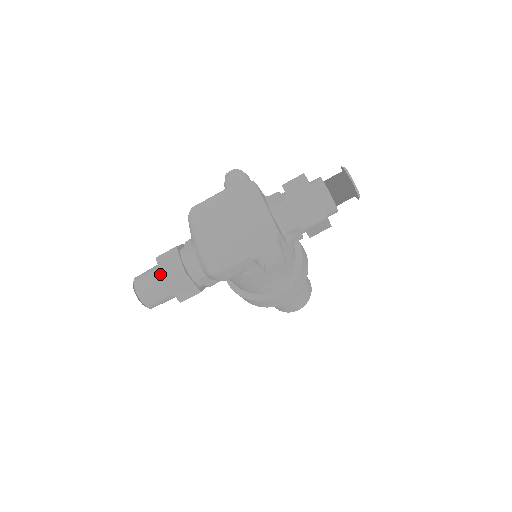
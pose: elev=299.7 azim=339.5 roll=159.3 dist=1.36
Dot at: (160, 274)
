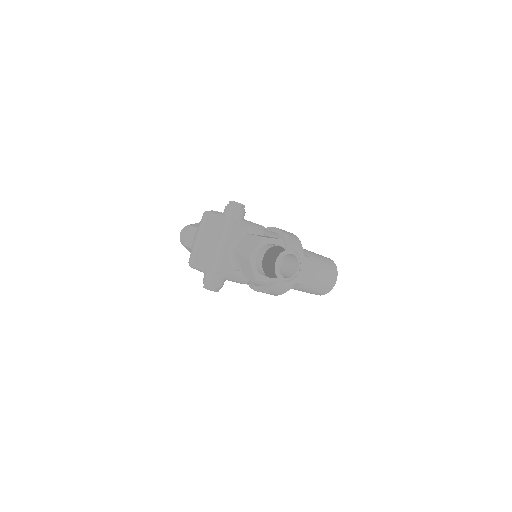
Dot at: occluded
